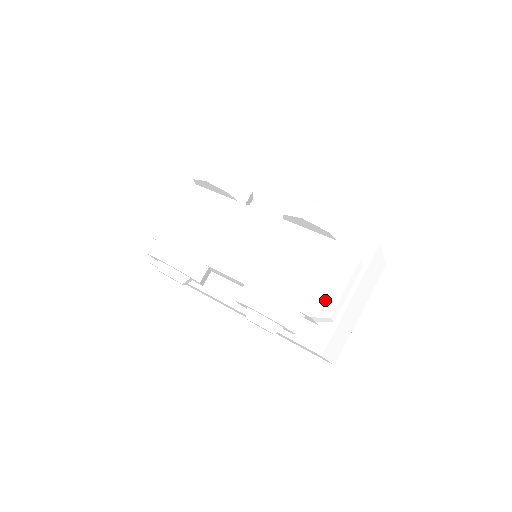
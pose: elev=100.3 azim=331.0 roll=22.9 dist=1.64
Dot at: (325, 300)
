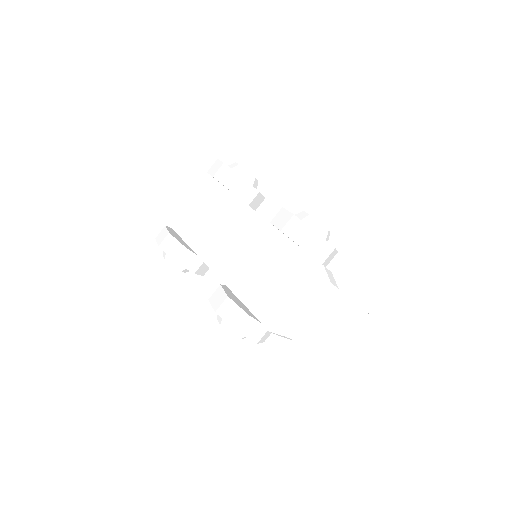
Dot at: (287, 318)
